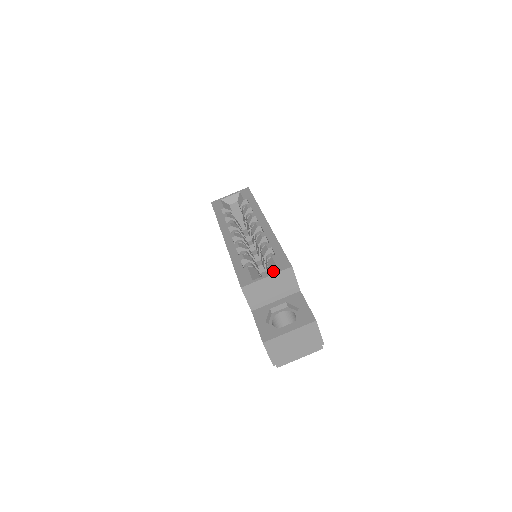
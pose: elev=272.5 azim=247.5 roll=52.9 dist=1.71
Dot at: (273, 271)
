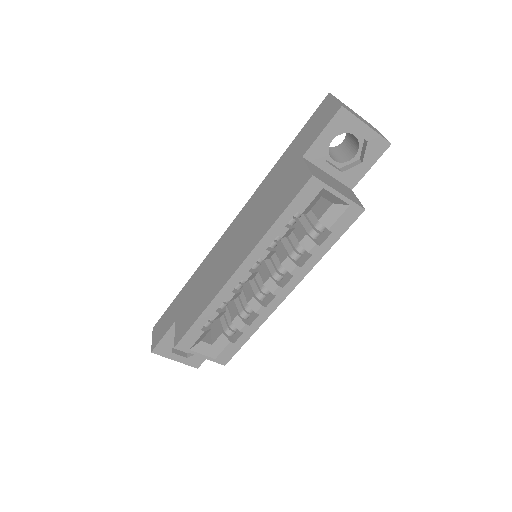
Dot at: (214, 349)
